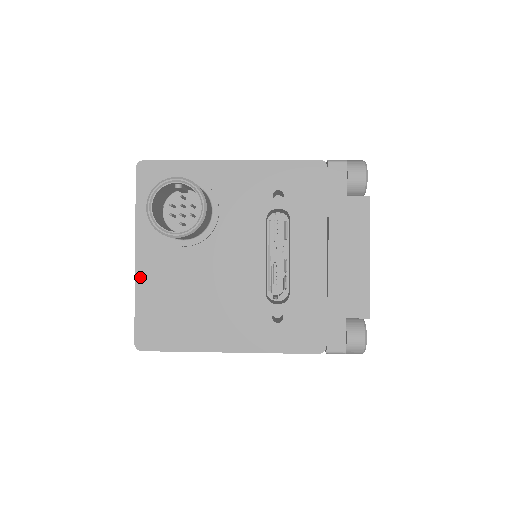
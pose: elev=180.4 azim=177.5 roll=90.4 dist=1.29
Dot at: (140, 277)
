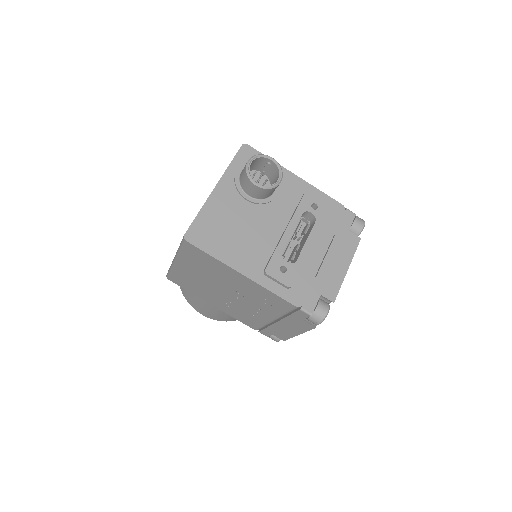
Dot at: (211, 200)
